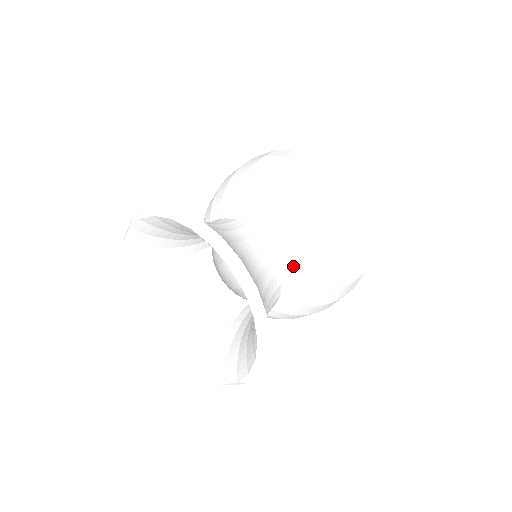
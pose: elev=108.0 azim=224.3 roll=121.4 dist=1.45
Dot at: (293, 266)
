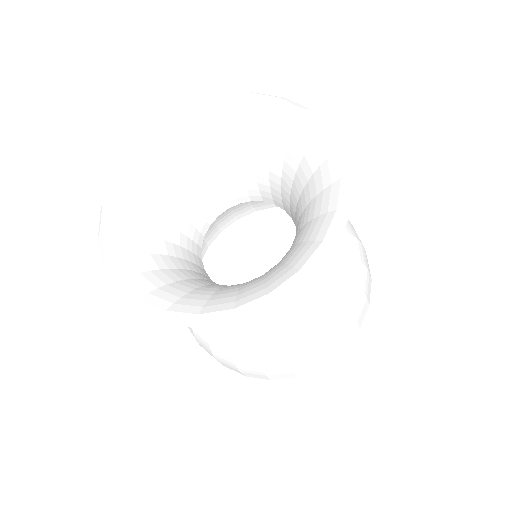
Dot at: occluded
